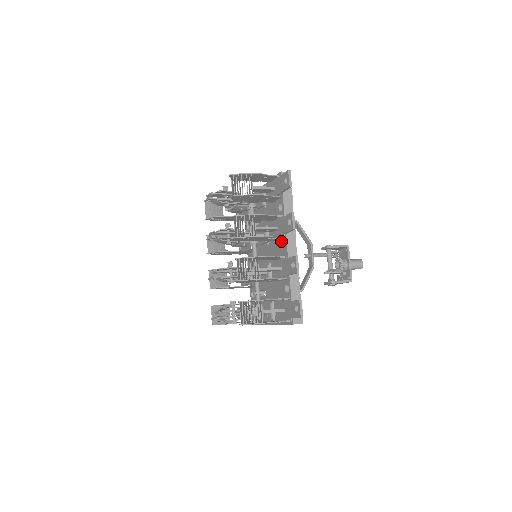
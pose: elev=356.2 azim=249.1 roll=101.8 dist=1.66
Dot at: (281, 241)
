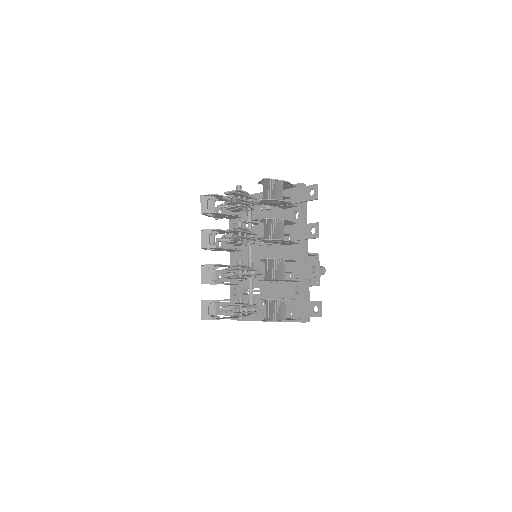
Dot at: (293, 246)
